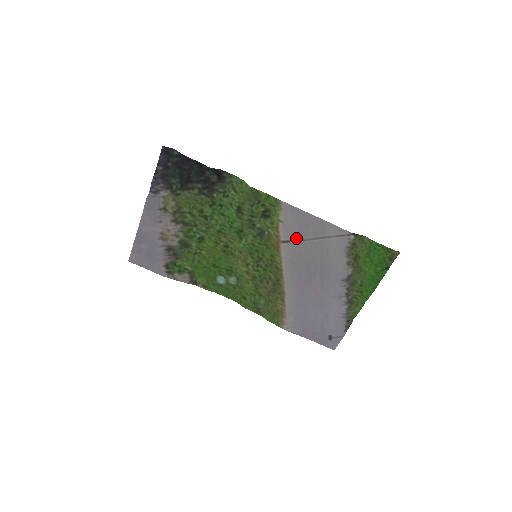
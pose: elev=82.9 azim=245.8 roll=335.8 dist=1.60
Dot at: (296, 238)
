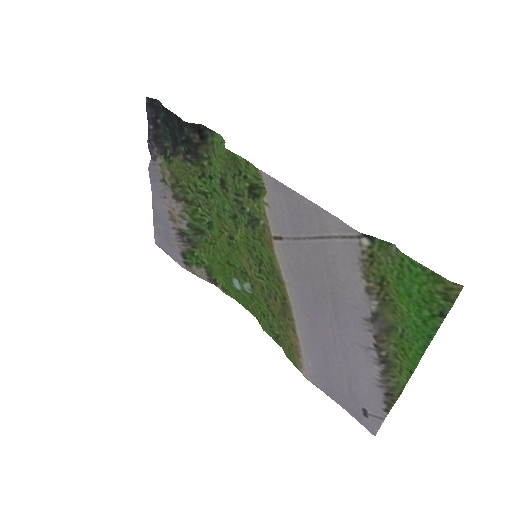
Dot at: (289, 234)
